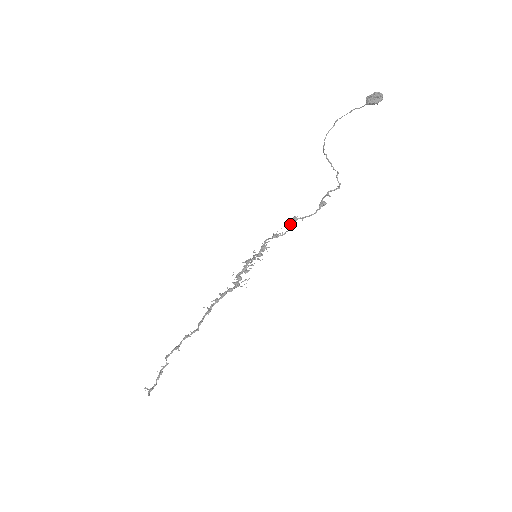
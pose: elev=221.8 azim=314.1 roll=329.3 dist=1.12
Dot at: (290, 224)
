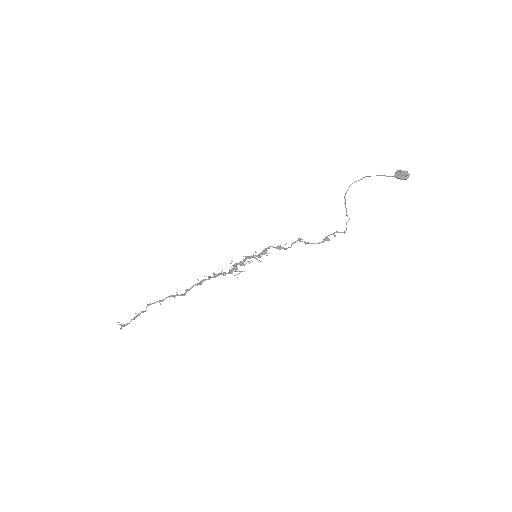
Dot at: (294, 243)
